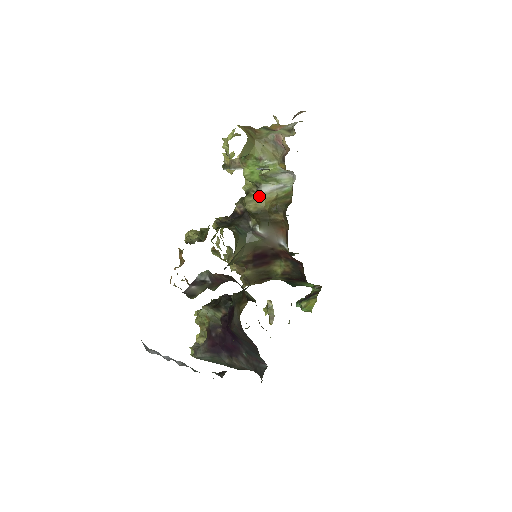
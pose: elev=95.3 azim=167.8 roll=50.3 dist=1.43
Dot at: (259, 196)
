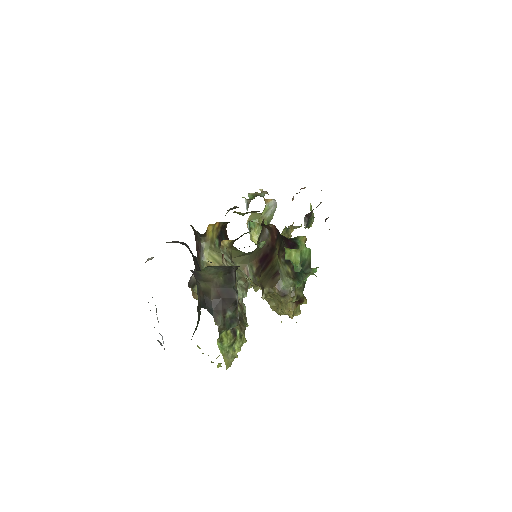
Dot at: occluded
